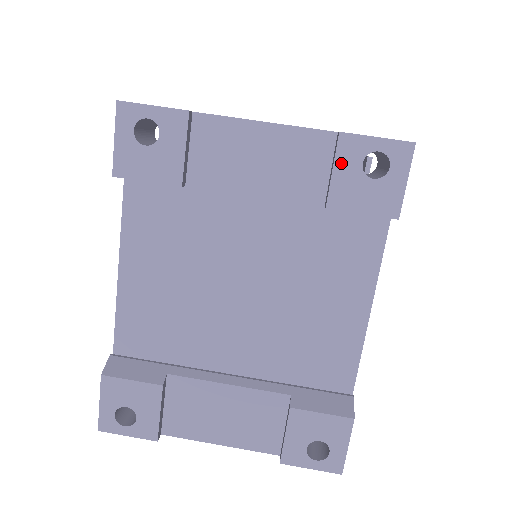
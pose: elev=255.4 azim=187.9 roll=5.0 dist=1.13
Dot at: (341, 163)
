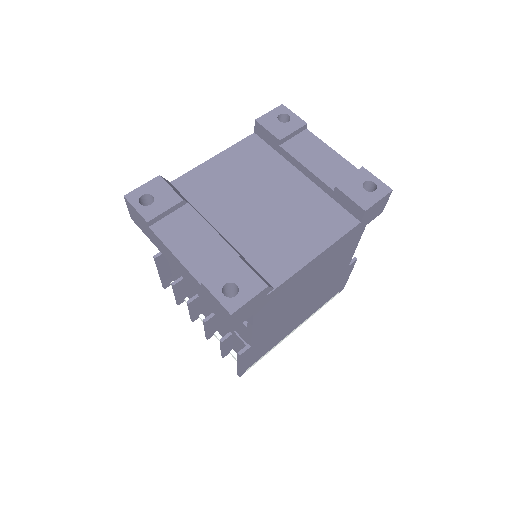
Dot at: (355, 176)
